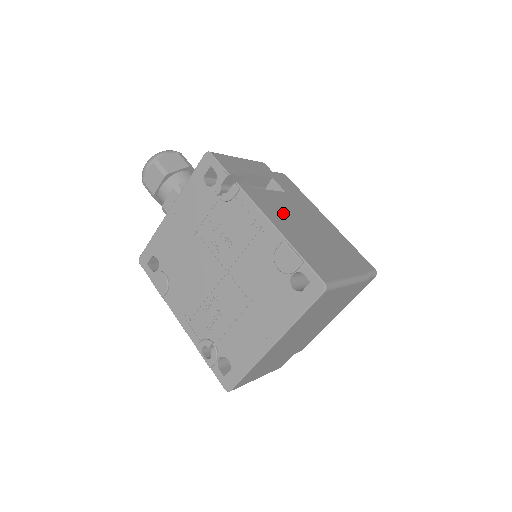
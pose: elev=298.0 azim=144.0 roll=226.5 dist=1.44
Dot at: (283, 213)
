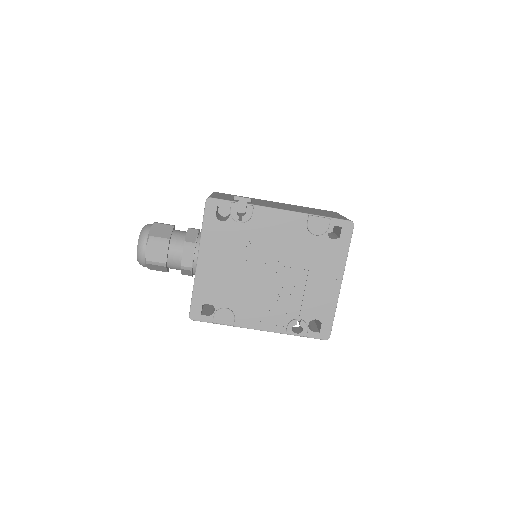
Dot at: (279, 206)
